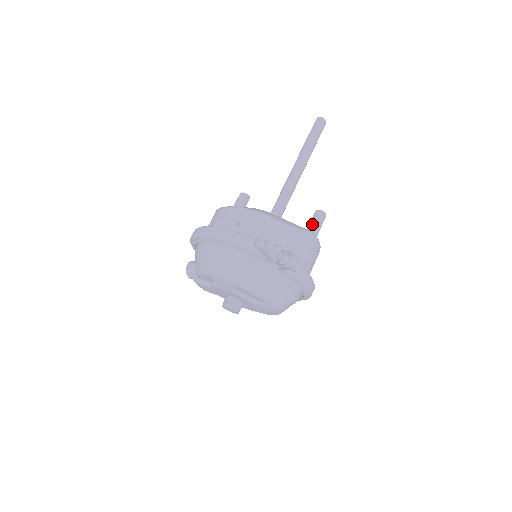
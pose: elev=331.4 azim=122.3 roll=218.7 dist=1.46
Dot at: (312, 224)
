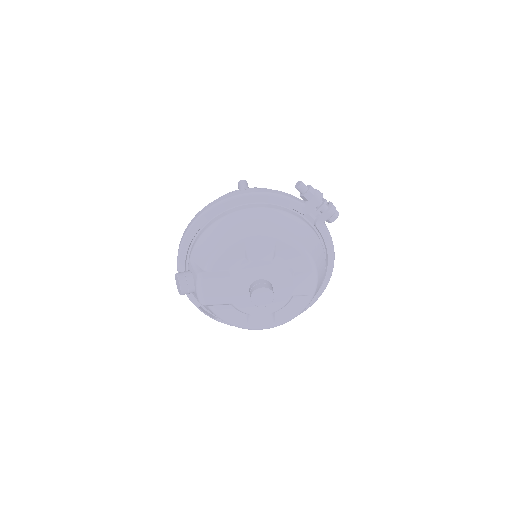
Dot at: occluded
